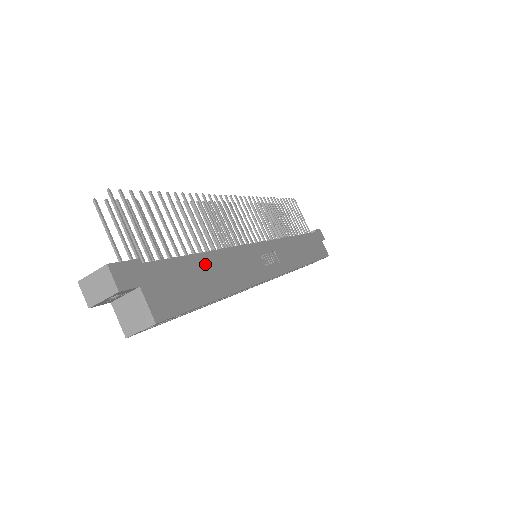
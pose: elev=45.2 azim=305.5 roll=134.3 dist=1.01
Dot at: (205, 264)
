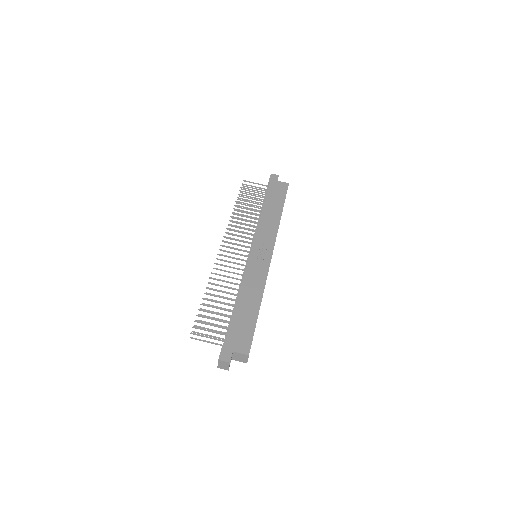
Dot at: (242, 307)
